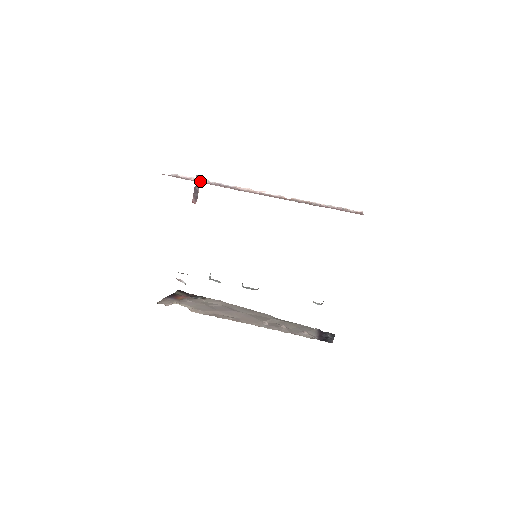
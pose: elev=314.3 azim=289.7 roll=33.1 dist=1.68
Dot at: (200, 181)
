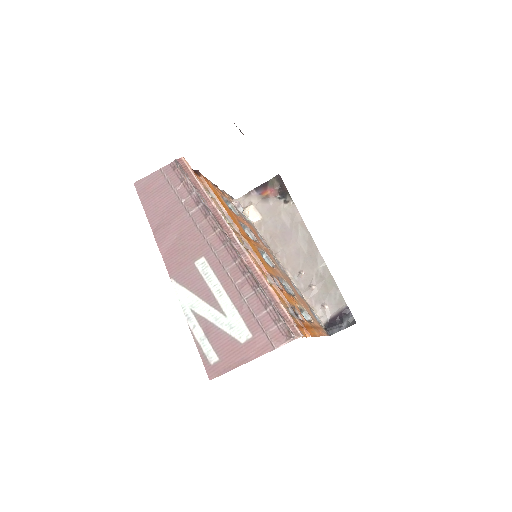
Dot at: (180, 197)
